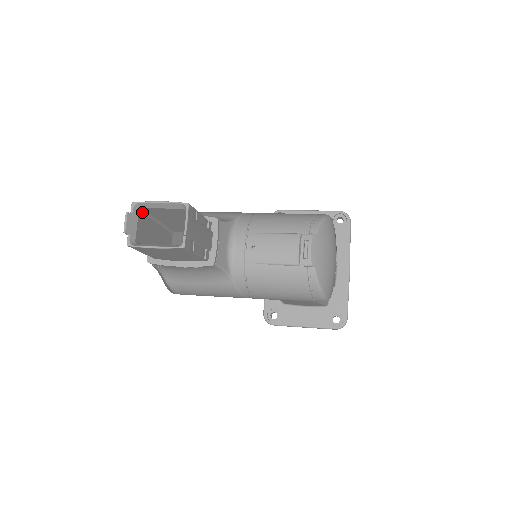
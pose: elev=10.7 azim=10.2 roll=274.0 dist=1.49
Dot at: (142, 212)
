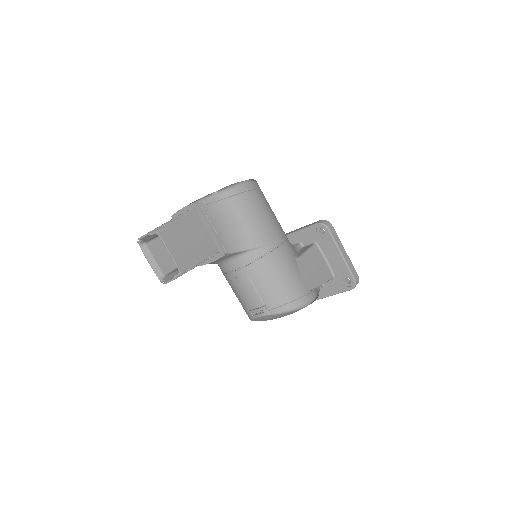
Dot at: (164, 231)
